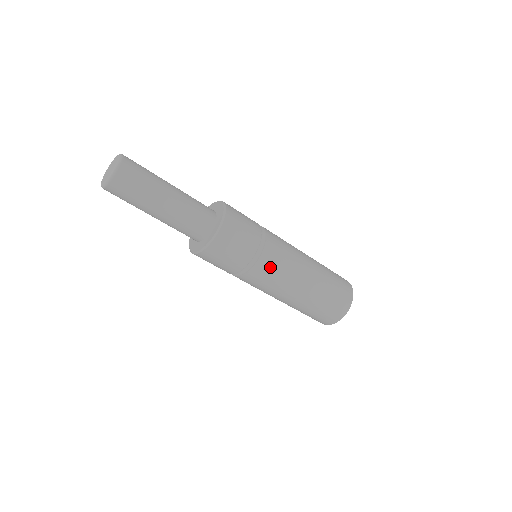
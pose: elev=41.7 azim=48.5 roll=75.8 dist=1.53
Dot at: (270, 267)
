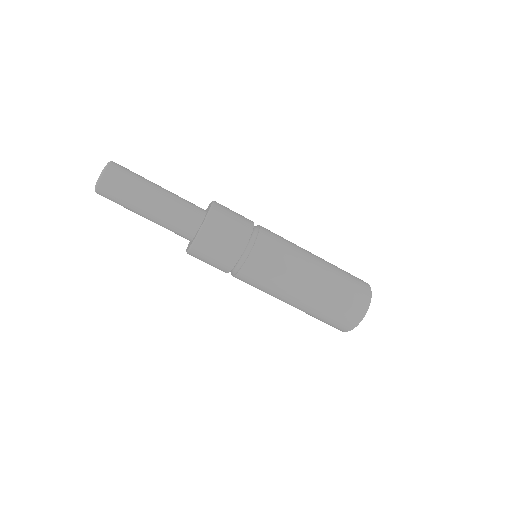
Dot at: (260, 269)
